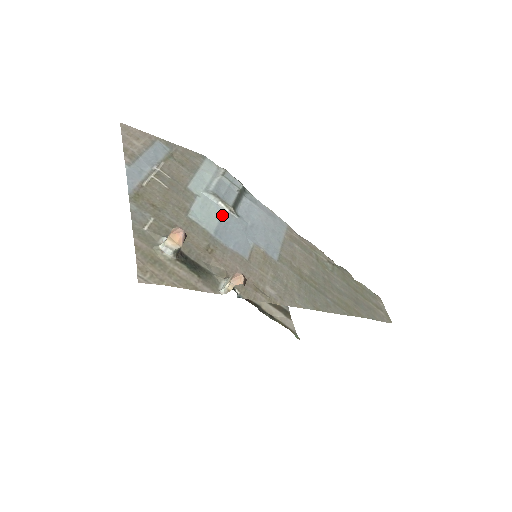
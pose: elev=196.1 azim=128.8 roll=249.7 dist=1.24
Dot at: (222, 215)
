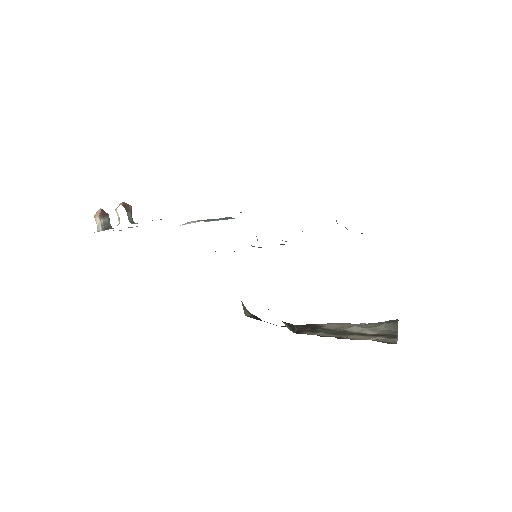
Dot at: occluded
